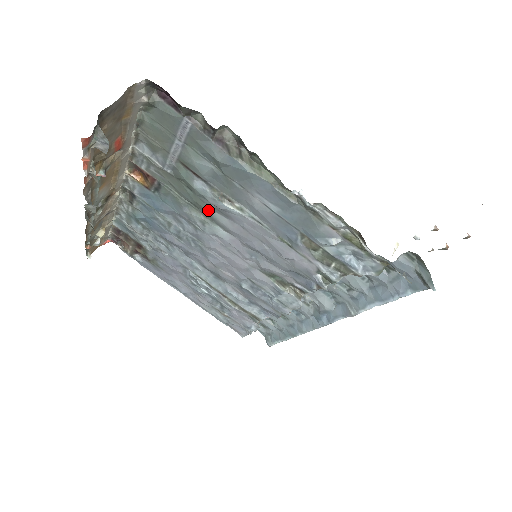
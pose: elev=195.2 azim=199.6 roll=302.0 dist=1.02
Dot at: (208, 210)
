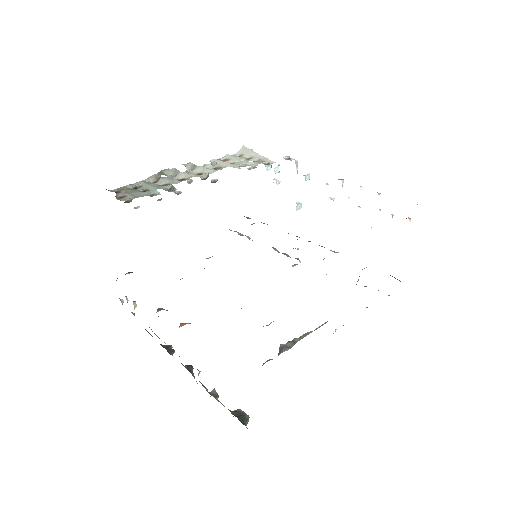
Dot at: occluded
